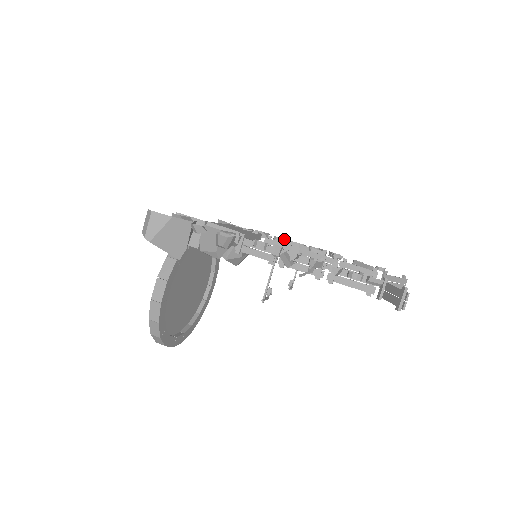
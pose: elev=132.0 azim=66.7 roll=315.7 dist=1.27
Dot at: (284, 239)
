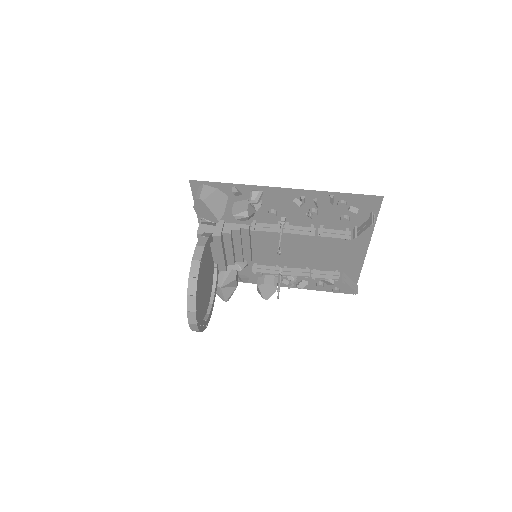
Dot at: (263, 275)
